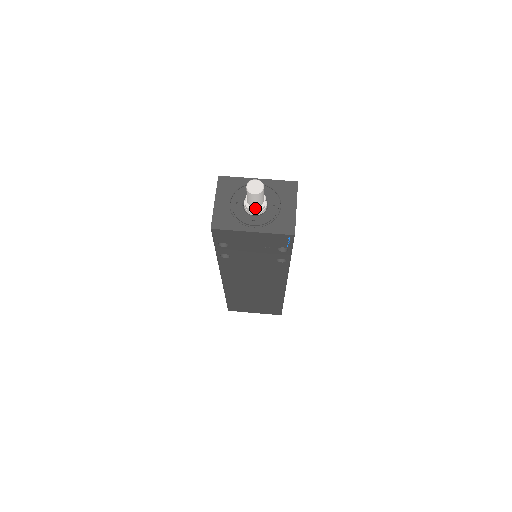
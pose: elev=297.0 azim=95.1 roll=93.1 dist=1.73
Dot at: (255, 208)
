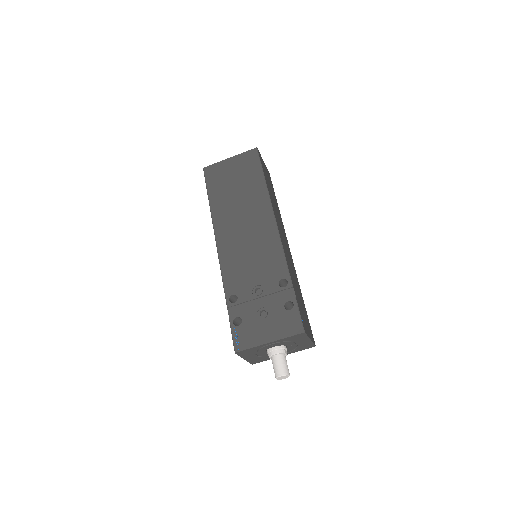
Dot at: occluded
